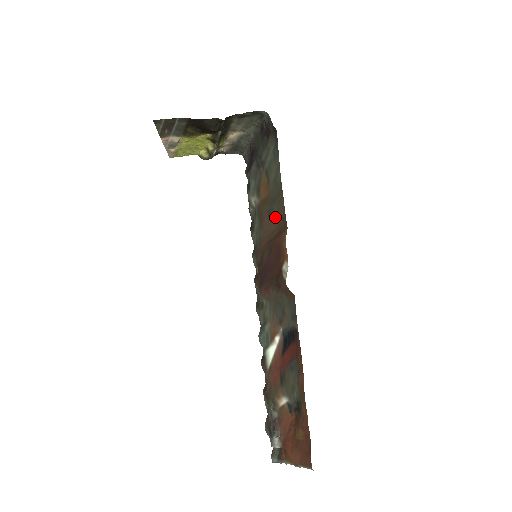
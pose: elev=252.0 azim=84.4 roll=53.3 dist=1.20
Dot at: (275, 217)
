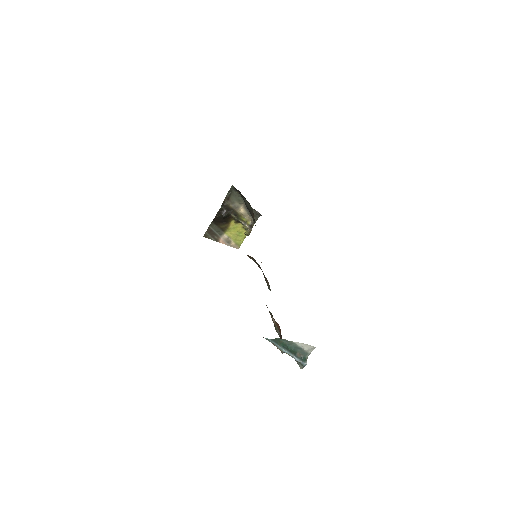
Dot at: occluded
